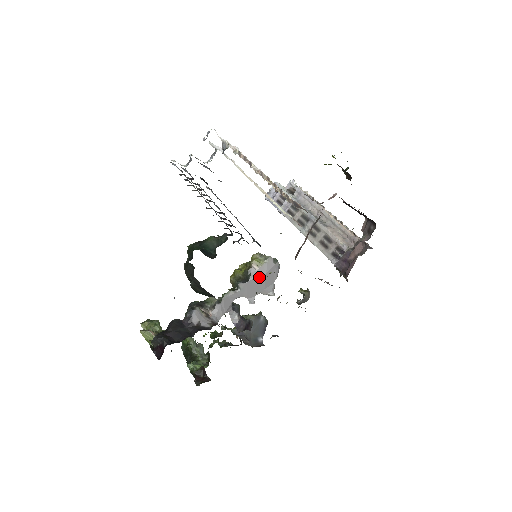
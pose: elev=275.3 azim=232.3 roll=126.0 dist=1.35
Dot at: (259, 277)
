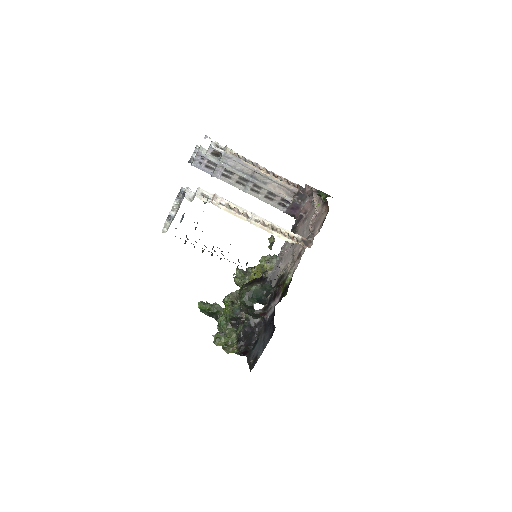
Dot at: occluded
